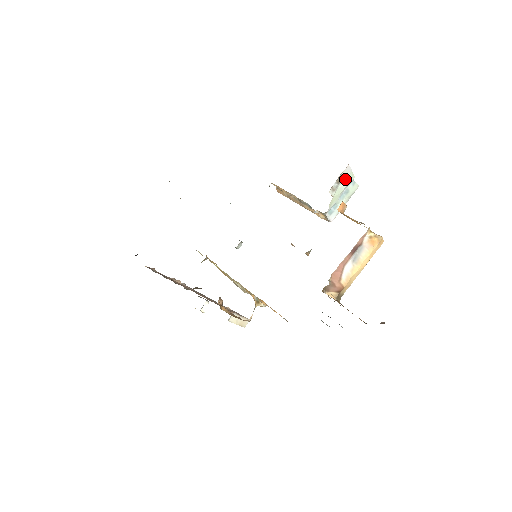
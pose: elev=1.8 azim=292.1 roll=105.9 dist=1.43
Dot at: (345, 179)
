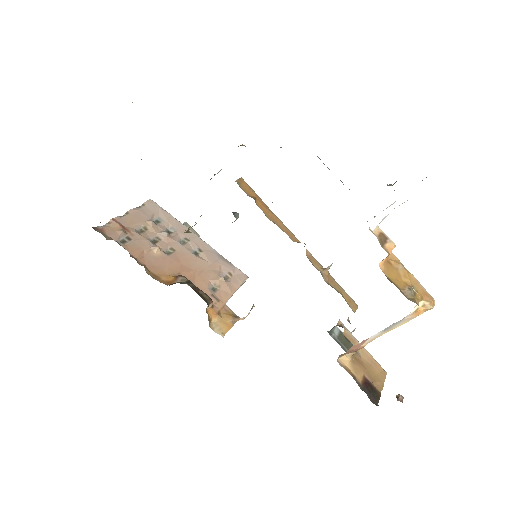
Dot at: occluded
